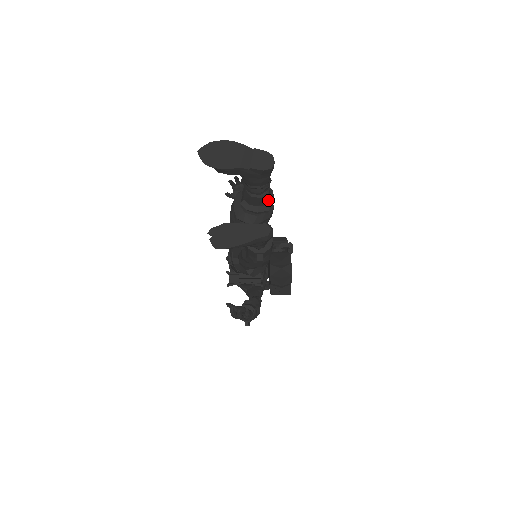
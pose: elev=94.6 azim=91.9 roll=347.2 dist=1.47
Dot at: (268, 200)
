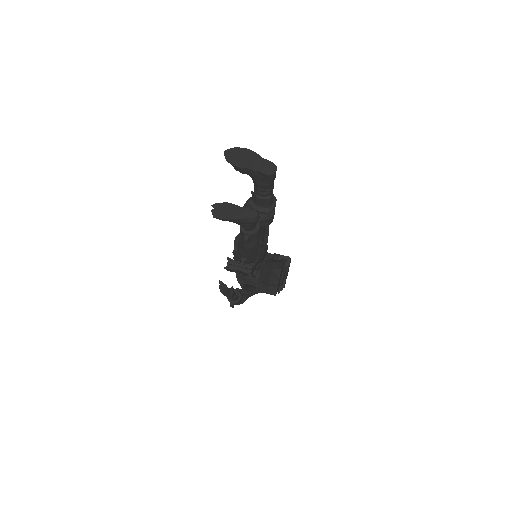
Dot at: (270, 204)
